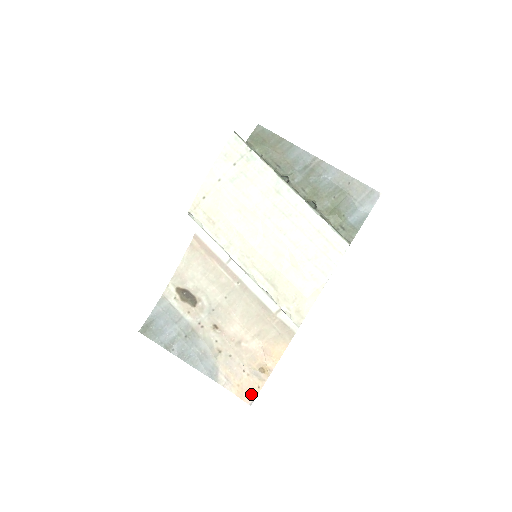
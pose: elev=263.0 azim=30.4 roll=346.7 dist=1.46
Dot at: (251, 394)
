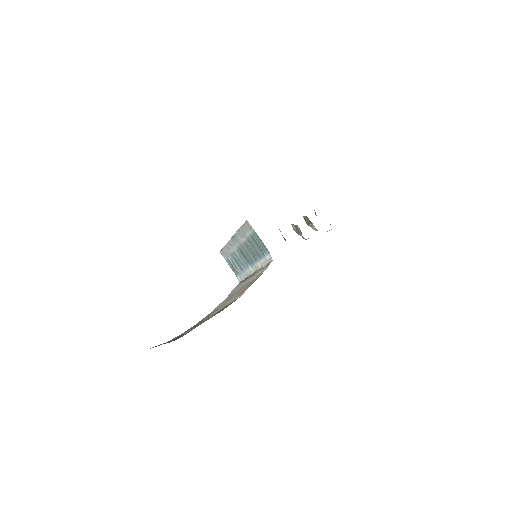
Dot at: occluded
